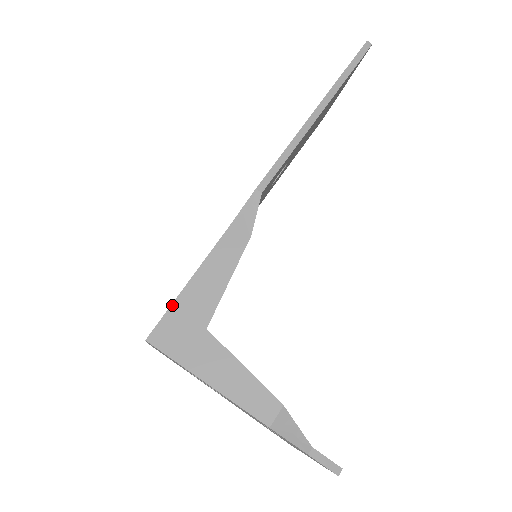
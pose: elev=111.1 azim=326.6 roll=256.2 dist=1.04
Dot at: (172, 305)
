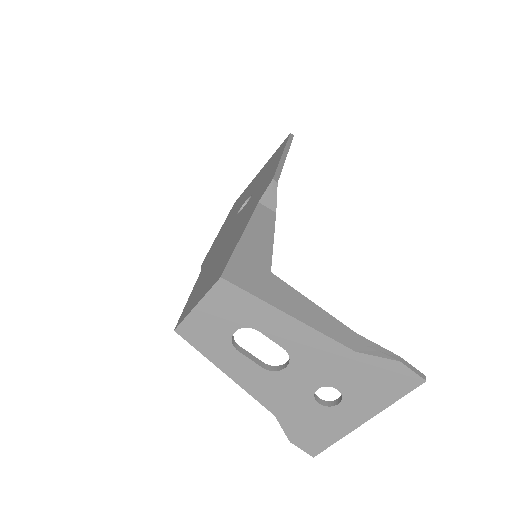
Dot at: (234, 251)
